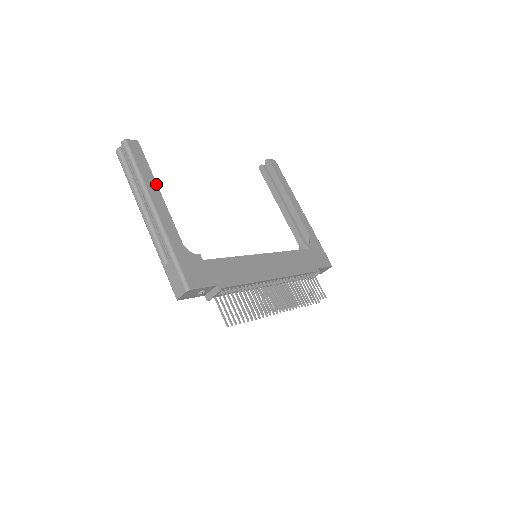
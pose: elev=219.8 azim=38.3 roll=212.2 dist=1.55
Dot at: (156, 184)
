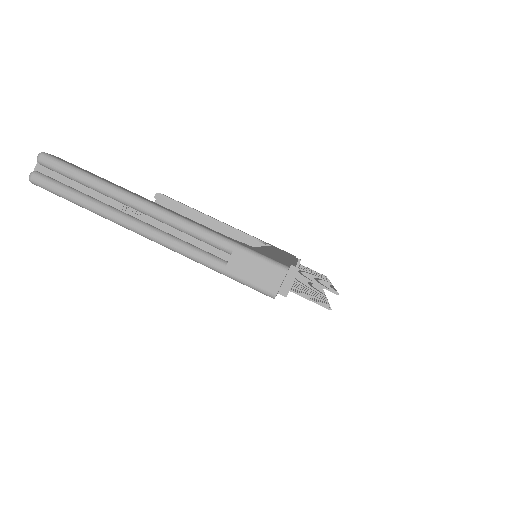
Dot at: occluded
